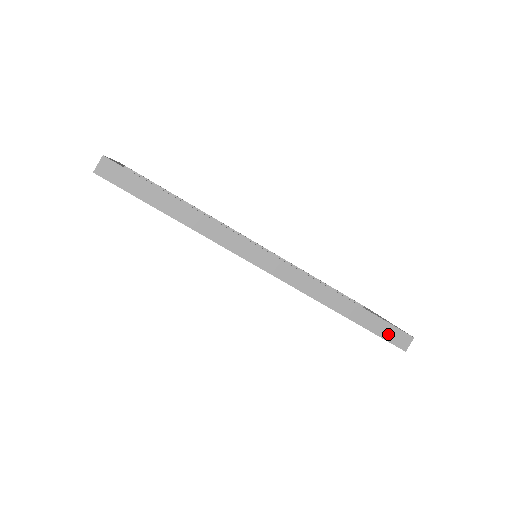
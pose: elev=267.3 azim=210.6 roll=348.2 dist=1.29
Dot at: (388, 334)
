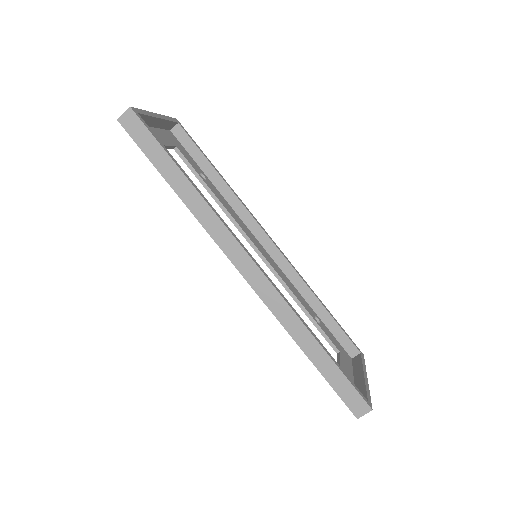
Dot at: (345, 393)
